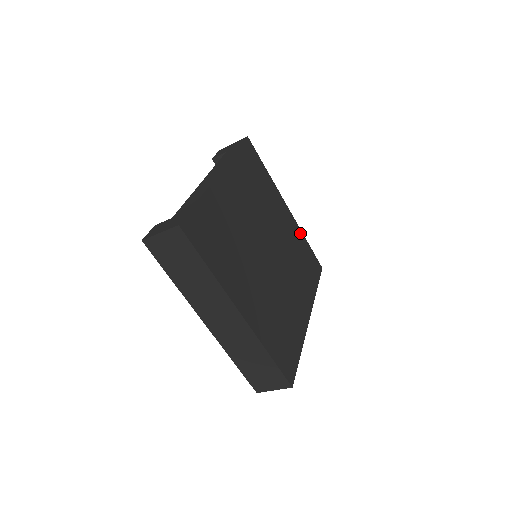
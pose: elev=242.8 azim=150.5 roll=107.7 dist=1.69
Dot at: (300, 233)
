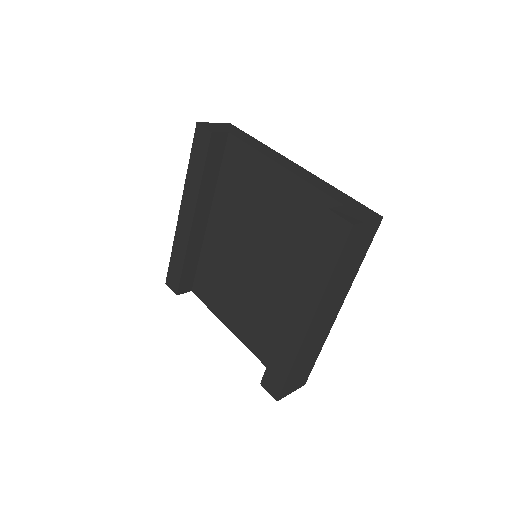
Dot at: occluded
